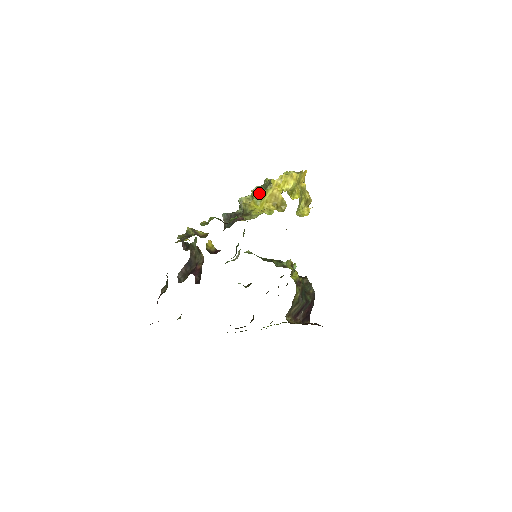
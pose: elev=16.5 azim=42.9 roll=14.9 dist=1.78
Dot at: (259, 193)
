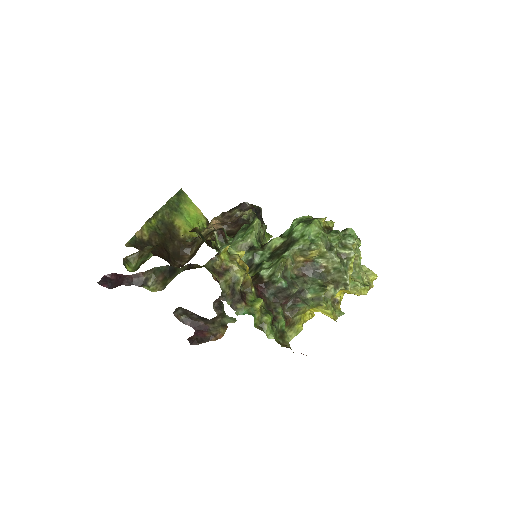
Dot at: (325, 308)
